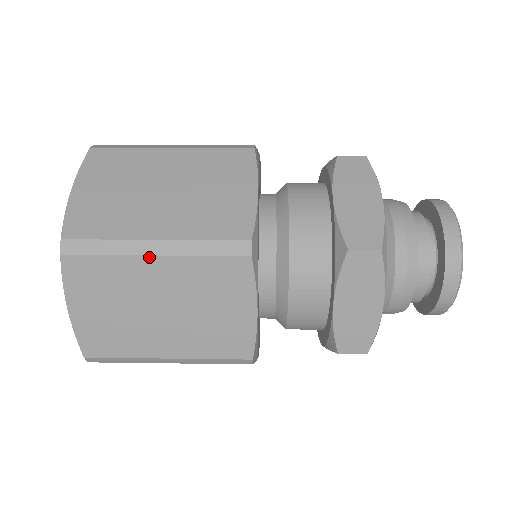
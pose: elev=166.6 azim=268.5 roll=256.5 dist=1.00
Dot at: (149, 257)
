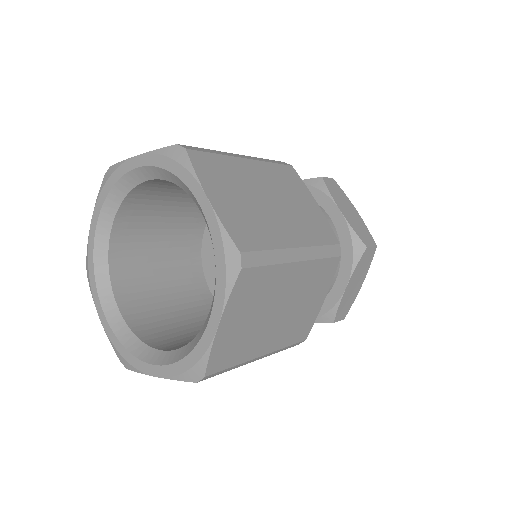
Dot at: (243, 159)
